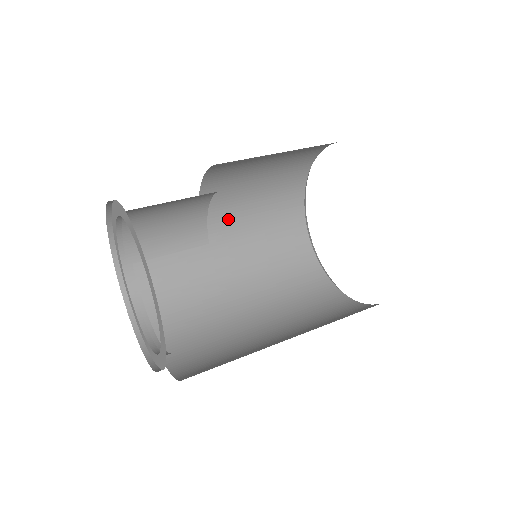
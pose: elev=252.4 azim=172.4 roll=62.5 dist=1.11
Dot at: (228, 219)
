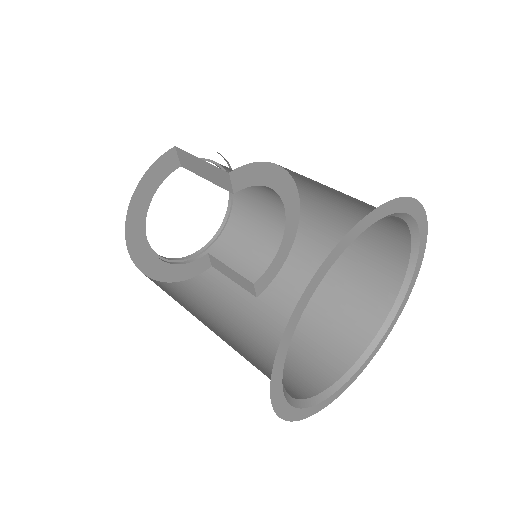
Dot at: (288, 303)
